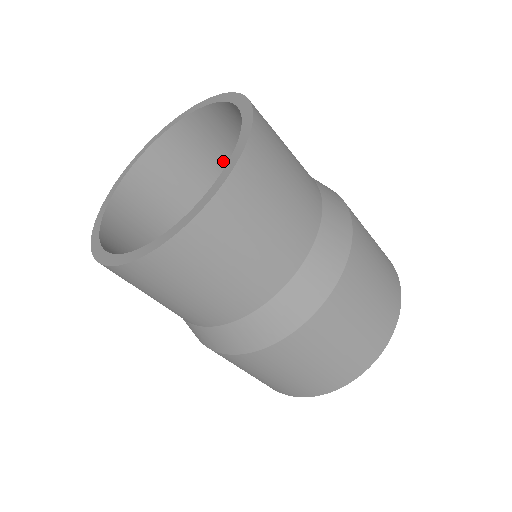
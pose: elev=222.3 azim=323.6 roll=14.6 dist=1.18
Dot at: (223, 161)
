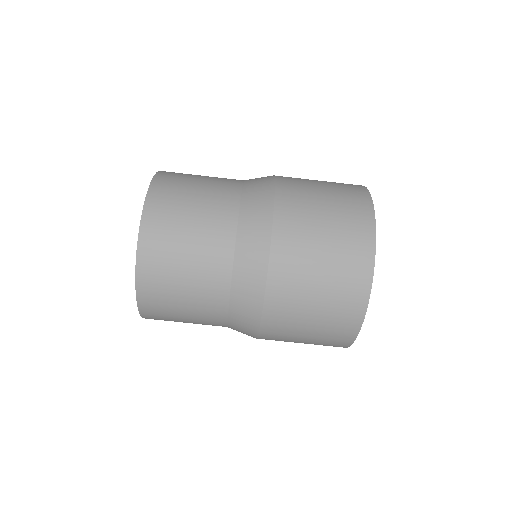
Dot at: occluded
